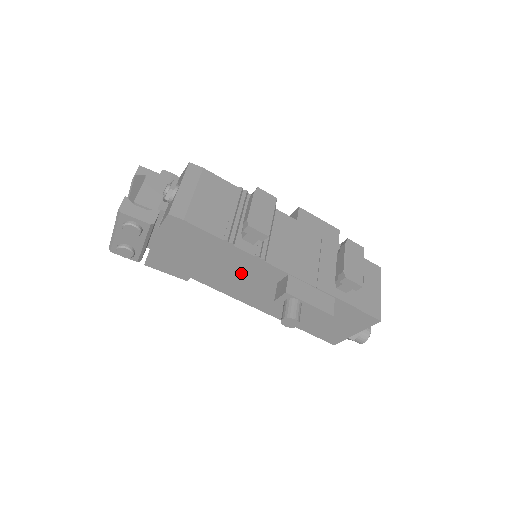
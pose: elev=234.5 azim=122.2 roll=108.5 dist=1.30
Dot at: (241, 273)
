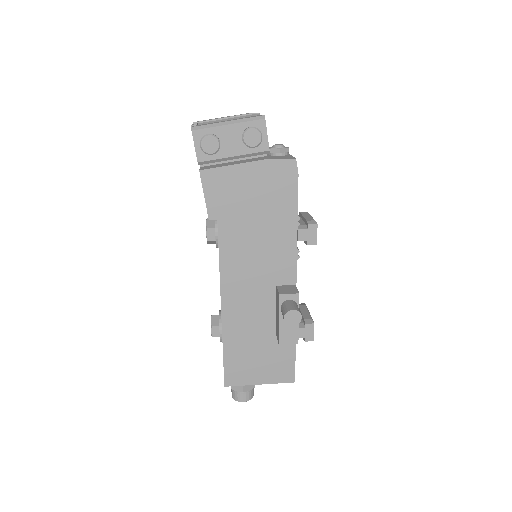
Dot at: (265, 253)
